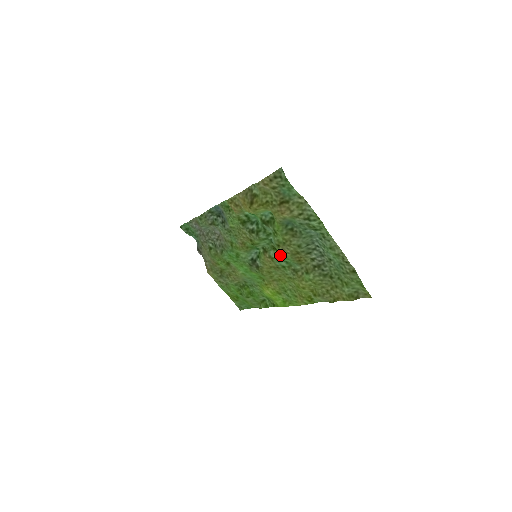
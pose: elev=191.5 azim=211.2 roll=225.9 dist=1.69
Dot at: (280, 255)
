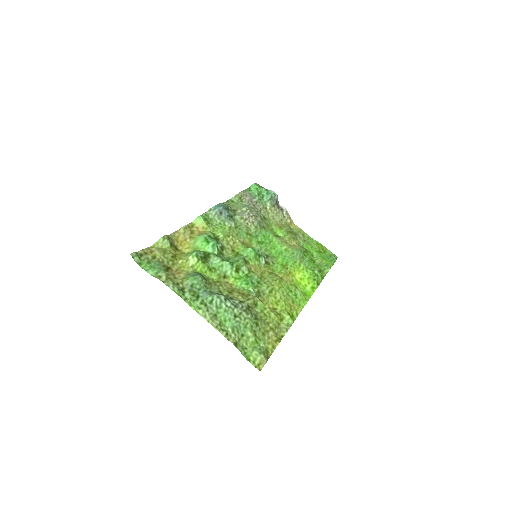
Dot at: (243, 277)
